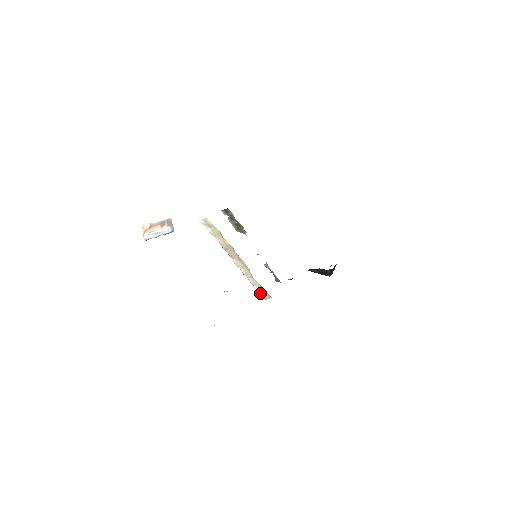
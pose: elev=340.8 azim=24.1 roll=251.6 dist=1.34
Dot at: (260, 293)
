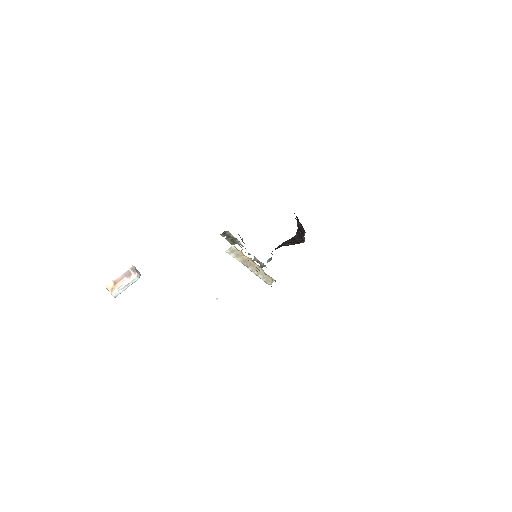
Dot at: (267, 282)
